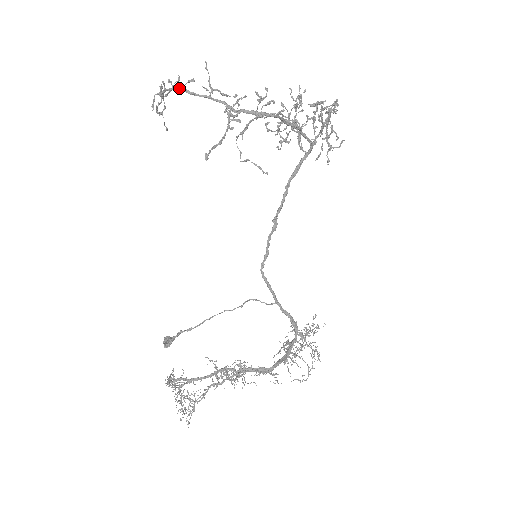
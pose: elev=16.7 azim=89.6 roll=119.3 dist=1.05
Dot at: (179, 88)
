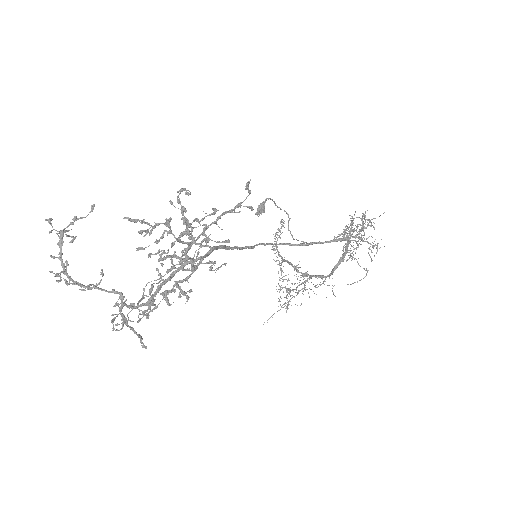
Dot at: occluded
